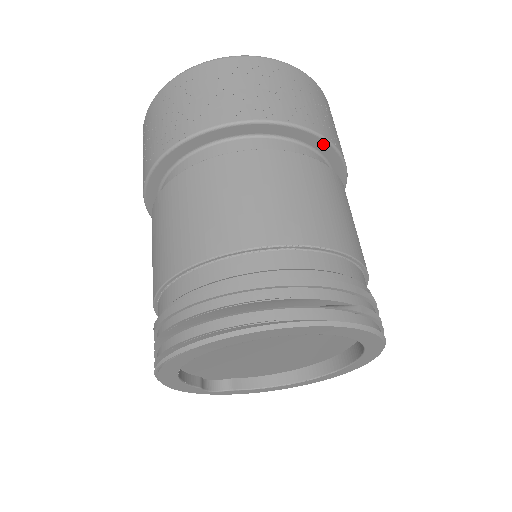
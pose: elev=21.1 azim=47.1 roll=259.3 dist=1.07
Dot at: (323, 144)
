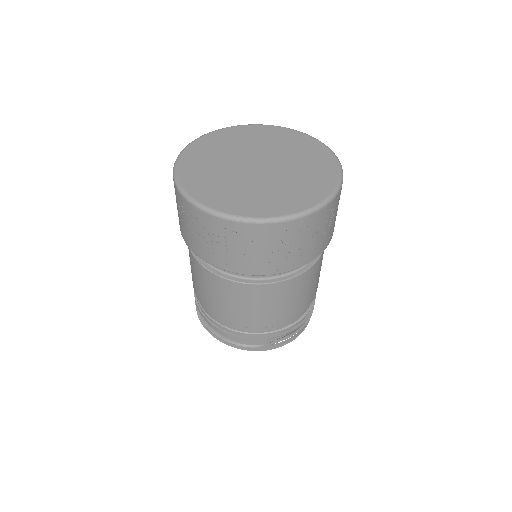
Dot at: (274, 272)
